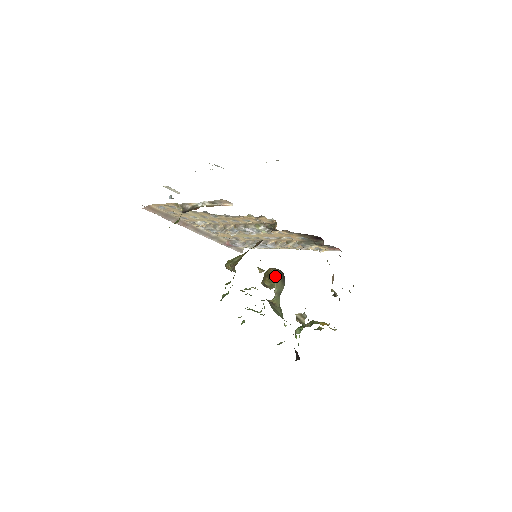
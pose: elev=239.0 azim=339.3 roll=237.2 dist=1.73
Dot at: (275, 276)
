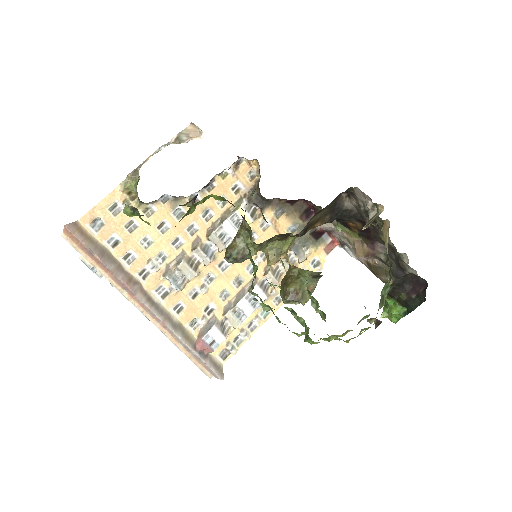
Dot at: (296, 268)
